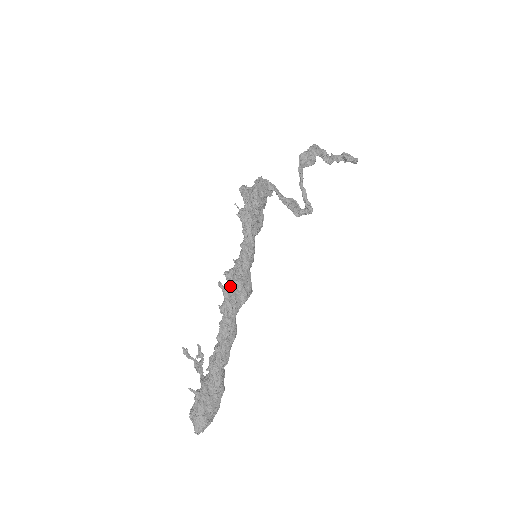
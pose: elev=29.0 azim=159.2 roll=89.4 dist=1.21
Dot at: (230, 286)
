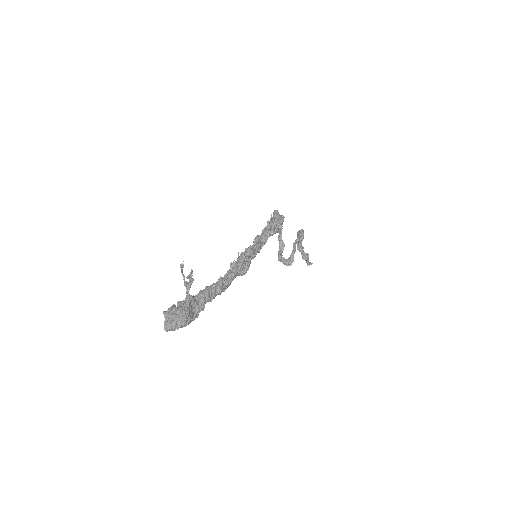
Dot at: (247, 257)
